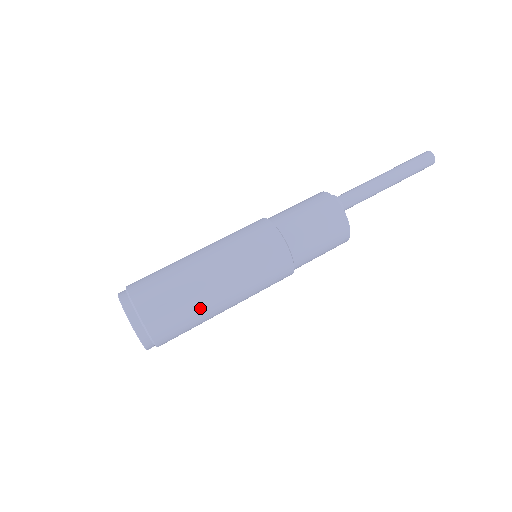
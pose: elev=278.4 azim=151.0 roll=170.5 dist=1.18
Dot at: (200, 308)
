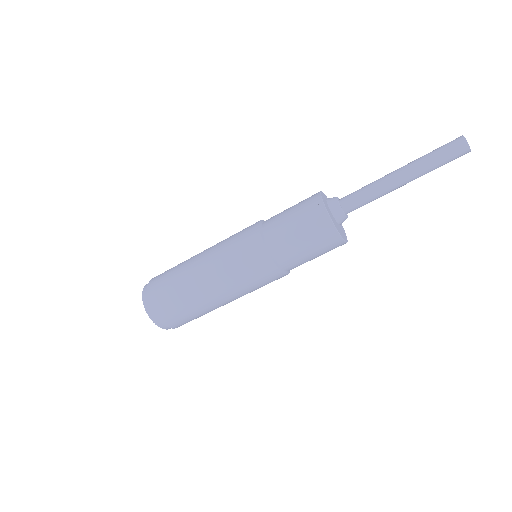
Dot at: (185, 283)
